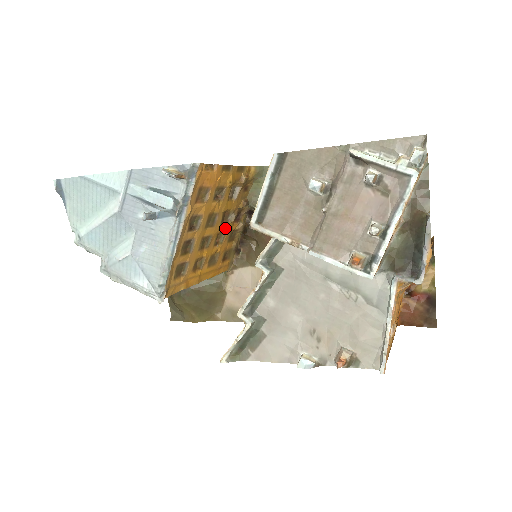
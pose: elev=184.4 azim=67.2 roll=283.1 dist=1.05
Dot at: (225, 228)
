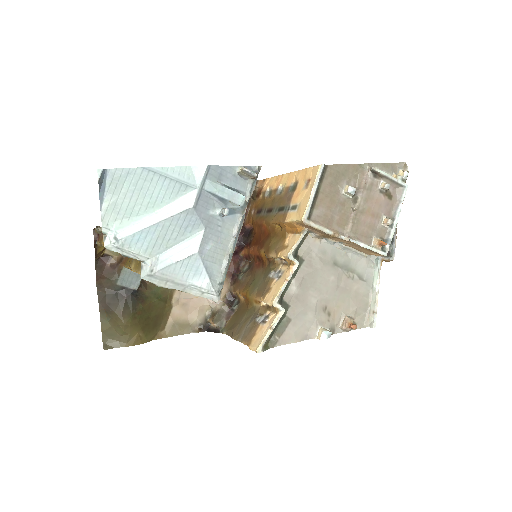
Dot at: occluded
